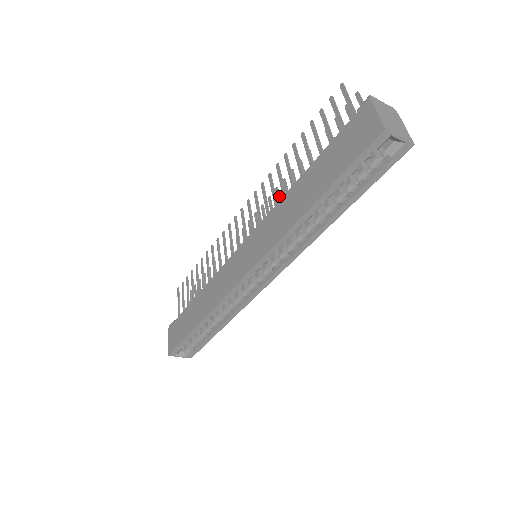
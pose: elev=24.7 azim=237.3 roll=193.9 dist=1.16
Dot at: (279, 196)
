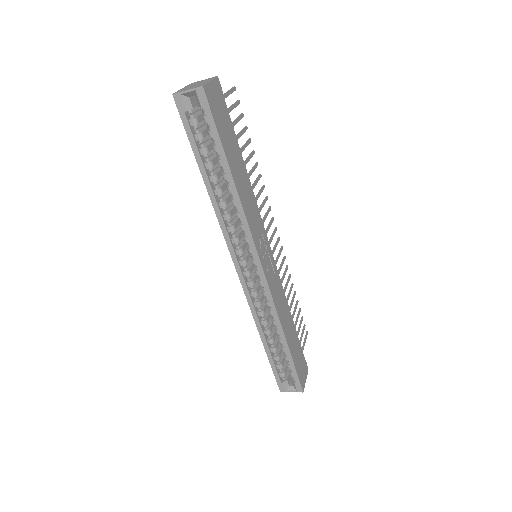
Dot at: (263, 200)
